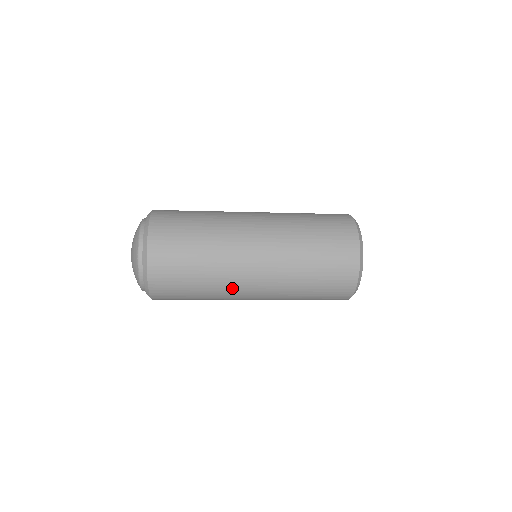
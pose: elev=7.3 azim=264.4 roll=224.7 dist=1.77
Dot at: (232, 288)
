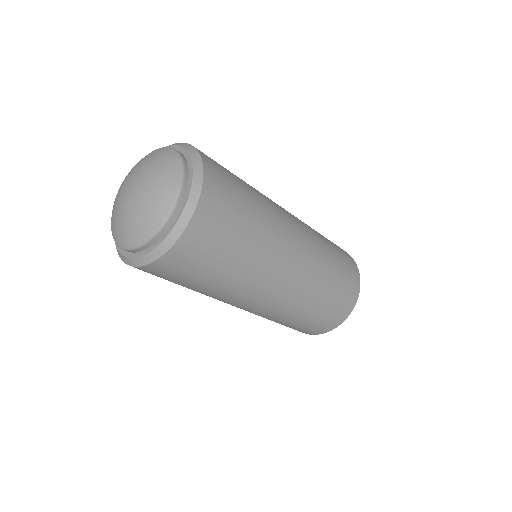
Dot at: (257, 283)
